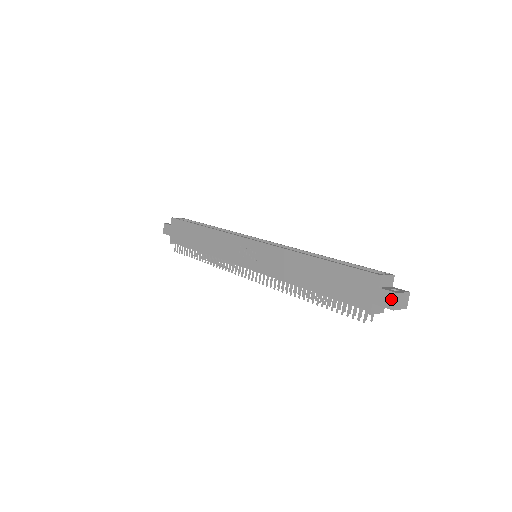
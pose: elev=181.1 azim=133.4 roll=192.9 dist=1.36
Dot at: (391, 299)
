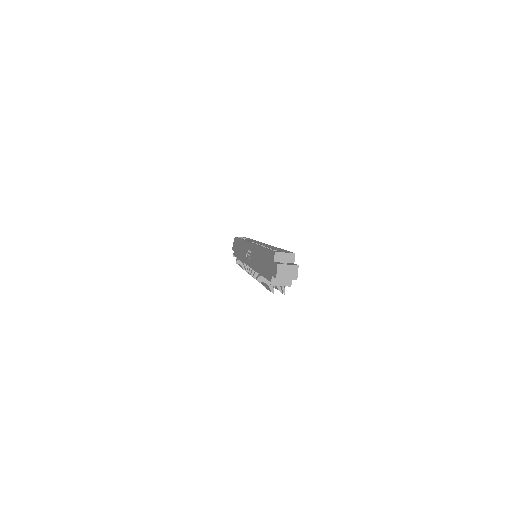
Dot at: (276, 269)
